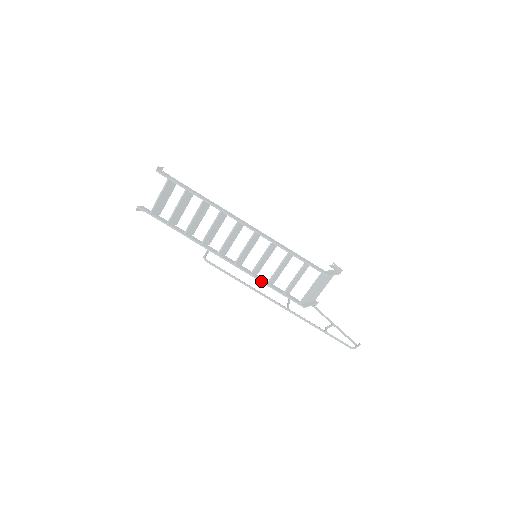
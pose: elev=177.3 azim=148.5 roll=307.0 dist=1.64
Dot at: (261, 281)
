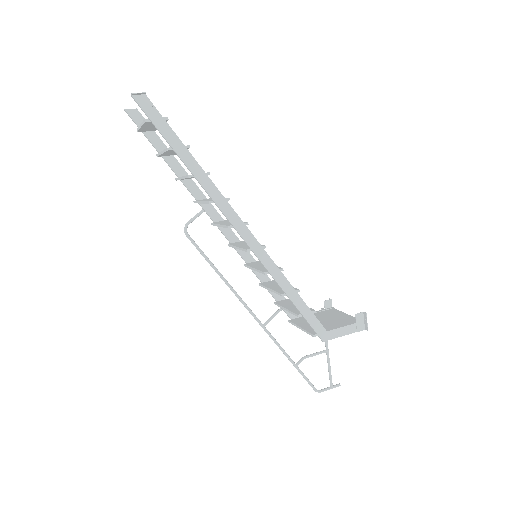
Dot at: (256, 276)
